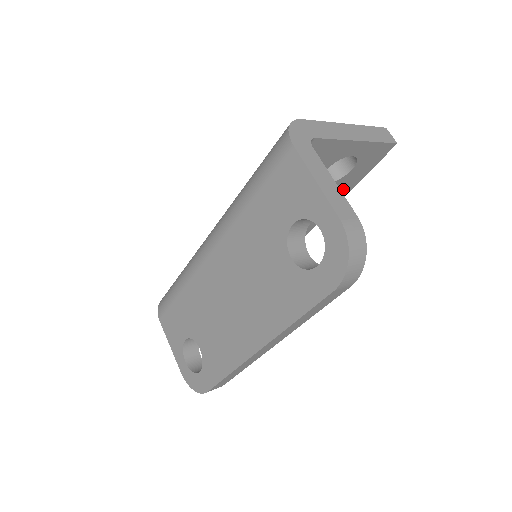
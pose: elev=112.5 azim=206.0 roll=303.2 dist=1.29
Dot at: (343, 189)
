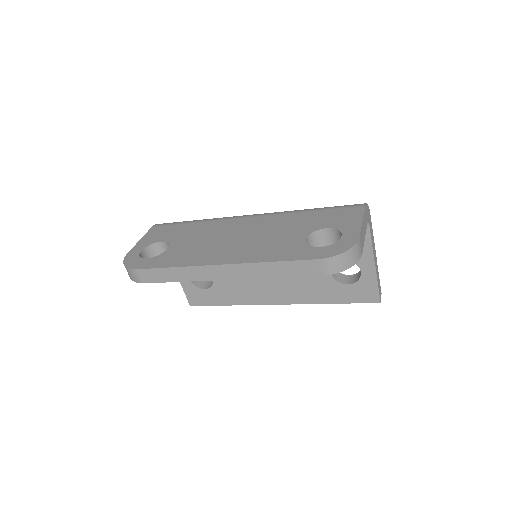
Dot at: (328, 295)
